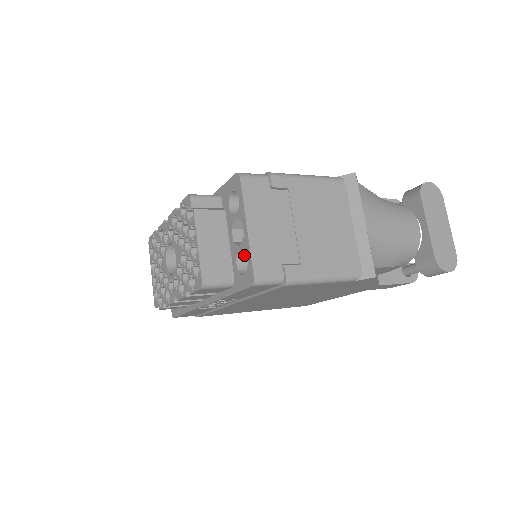
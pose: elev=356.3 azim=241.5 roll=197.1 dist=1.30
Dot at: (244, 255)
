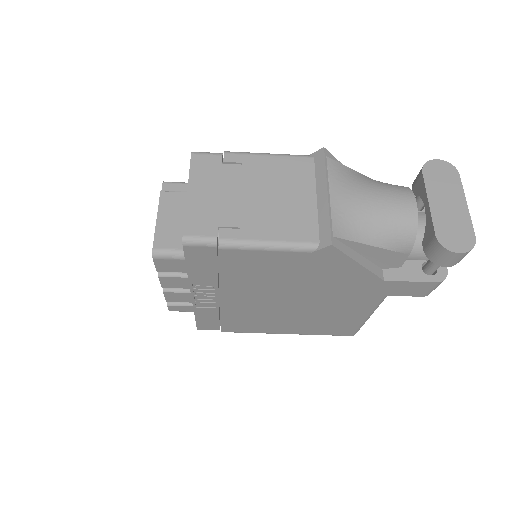
Dot at: occluded
